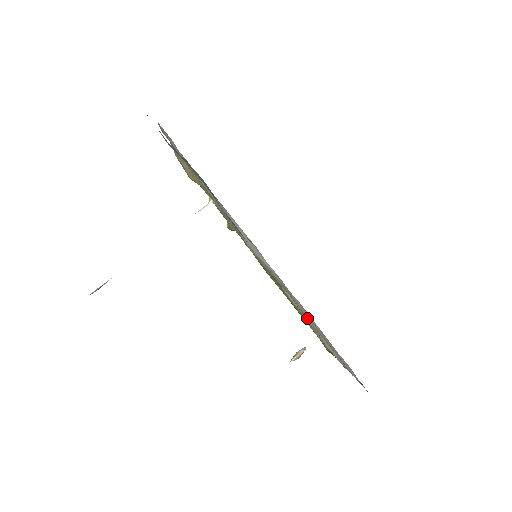
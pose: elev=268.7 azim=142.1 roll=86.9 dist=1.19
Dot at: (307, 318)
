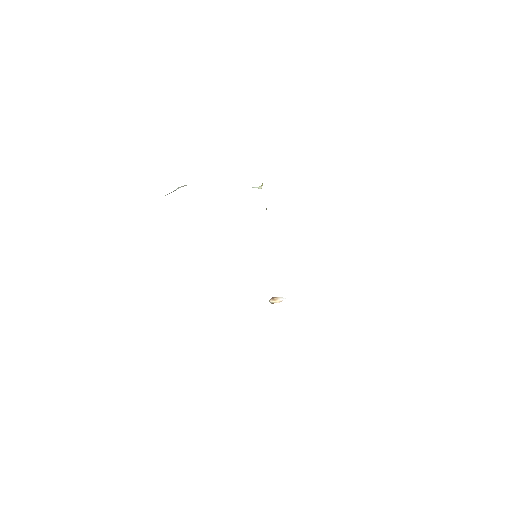
Dot at: occluded
